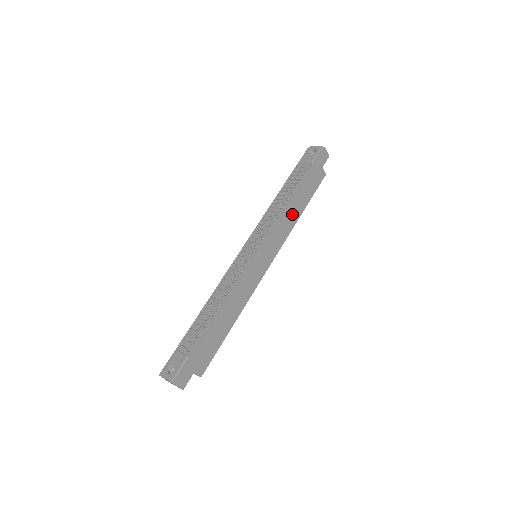
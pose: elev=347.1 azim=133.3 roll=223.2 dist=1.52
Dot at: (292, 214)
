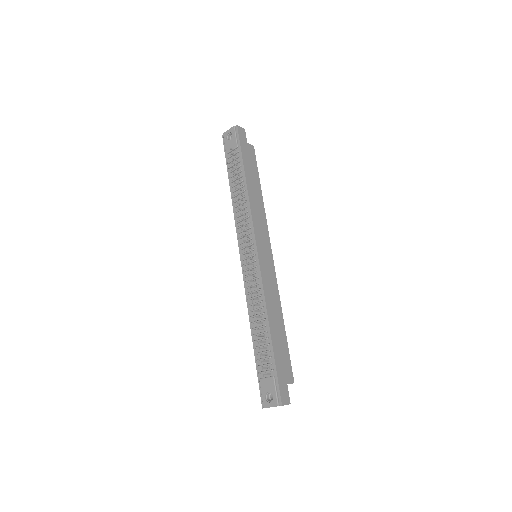
Dot at: (256, 200)
